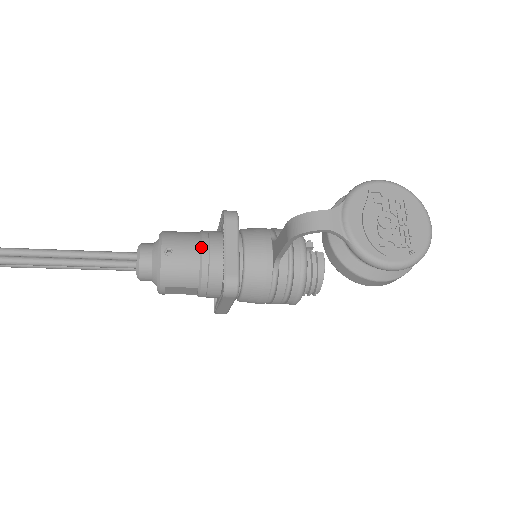
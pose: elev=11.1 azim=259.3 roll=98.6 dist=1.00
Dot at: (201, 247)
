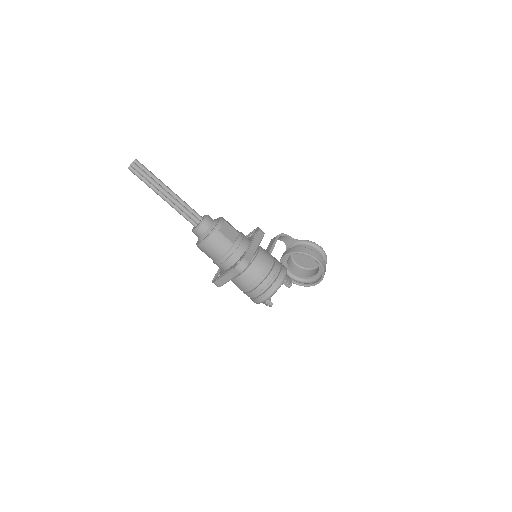
Dot at: occluded
